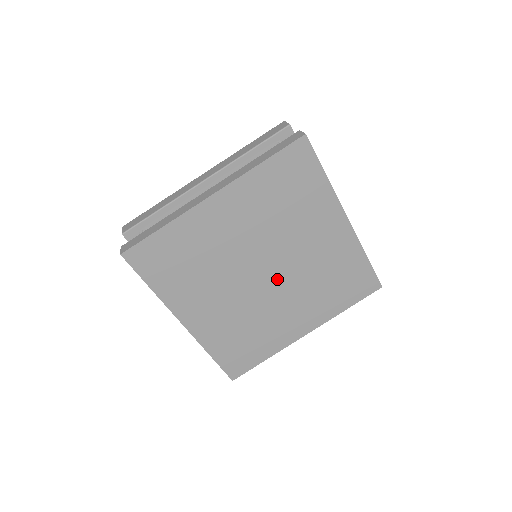
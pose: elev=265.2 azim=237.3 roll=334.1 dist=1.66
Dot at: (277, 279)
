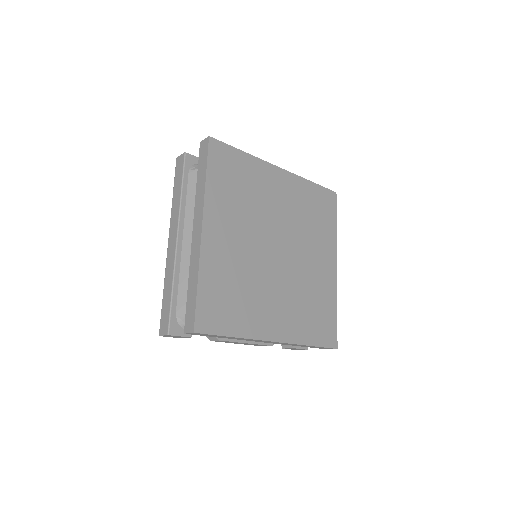
Dot at: (288, 247)
